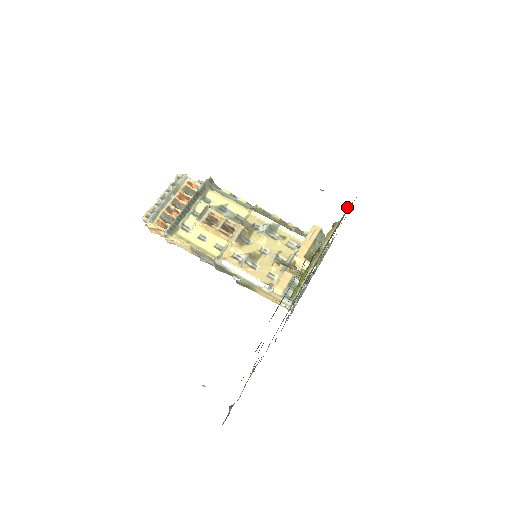
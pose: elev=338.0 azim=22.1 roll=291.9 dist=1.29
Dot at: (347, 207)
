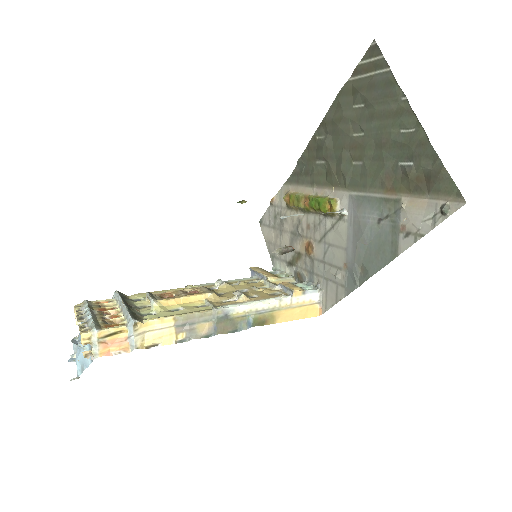
Dot at: (274, 199)
